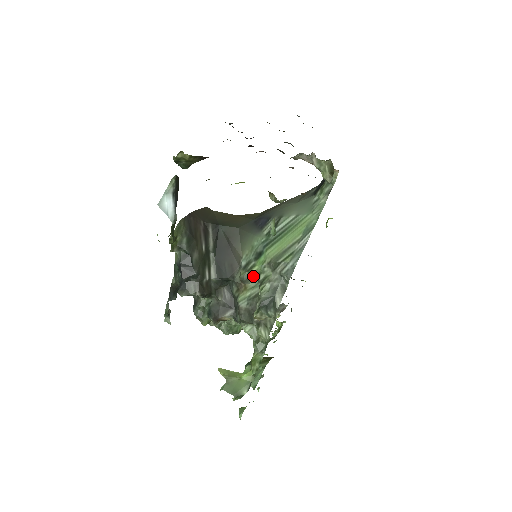
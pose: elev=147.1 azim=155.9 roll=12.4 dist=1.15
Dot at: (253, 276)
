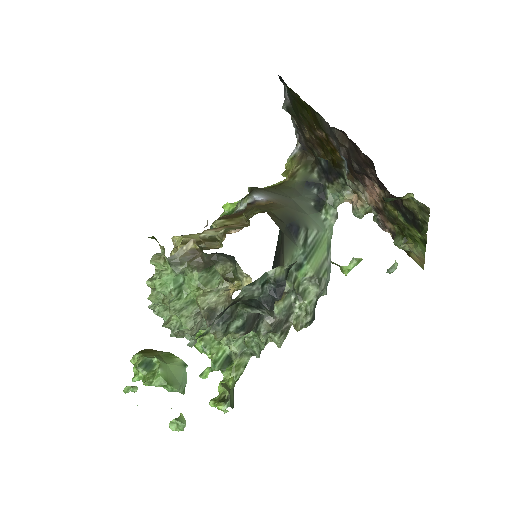
Dot at: (296, 288)
